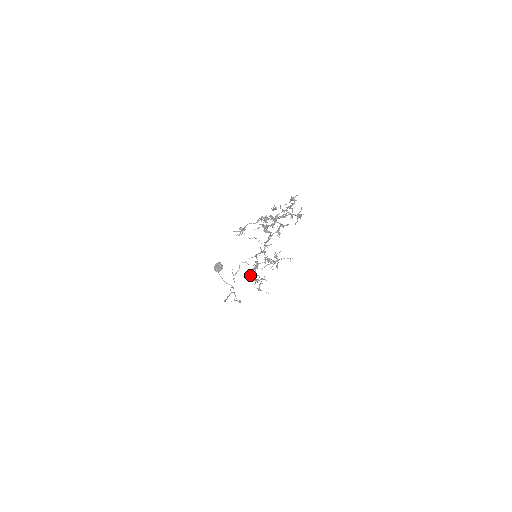
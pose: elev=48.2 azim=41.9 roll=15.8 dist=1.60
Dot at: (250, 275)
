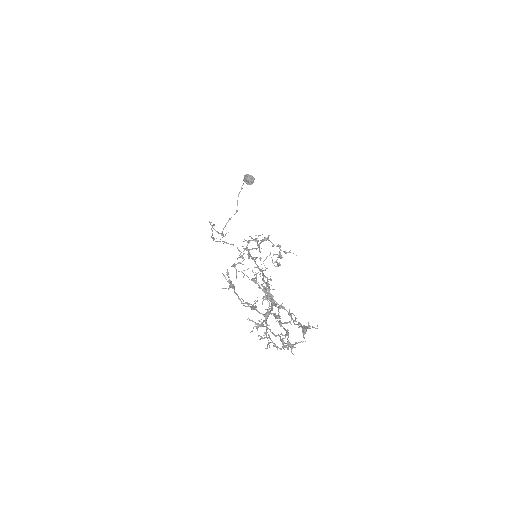
Dot at: (250, 236)
